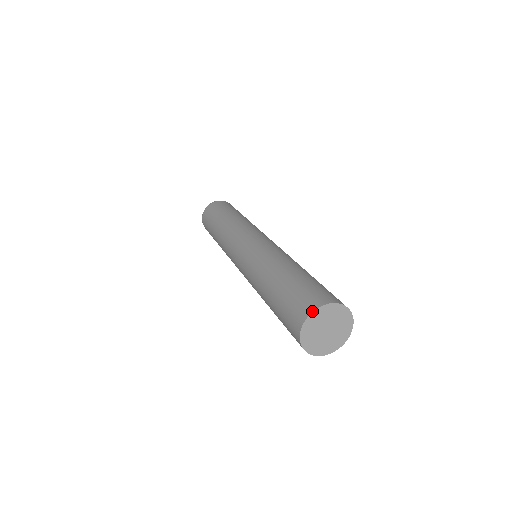
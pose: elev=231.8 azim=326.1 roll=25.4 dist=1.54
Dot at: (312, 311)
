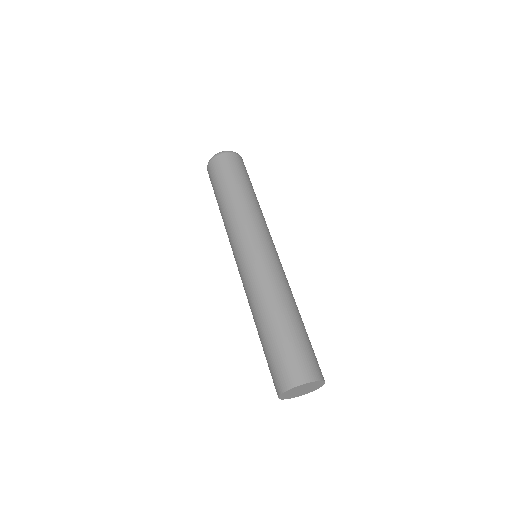
Dot at: (280, 394)
